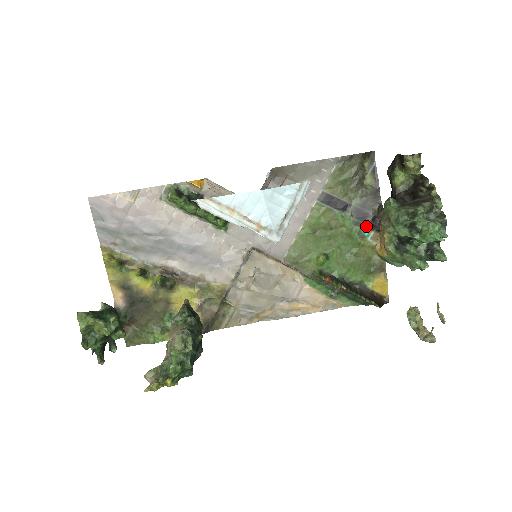
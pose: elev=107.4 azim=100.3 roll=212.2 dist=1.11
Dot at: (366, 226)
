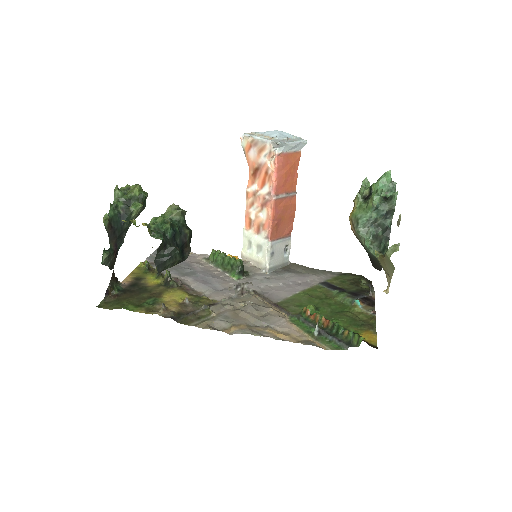
Dot at: (358, 299)
